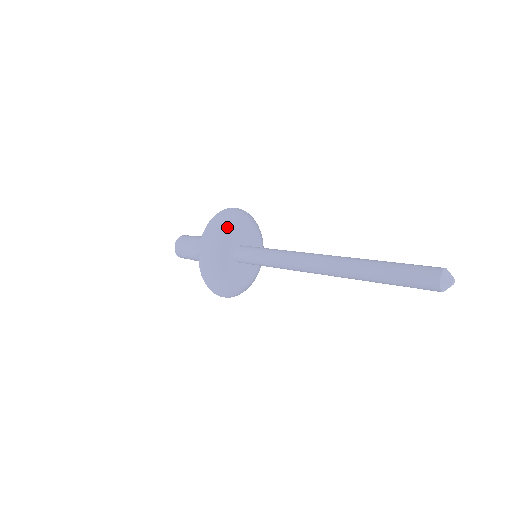
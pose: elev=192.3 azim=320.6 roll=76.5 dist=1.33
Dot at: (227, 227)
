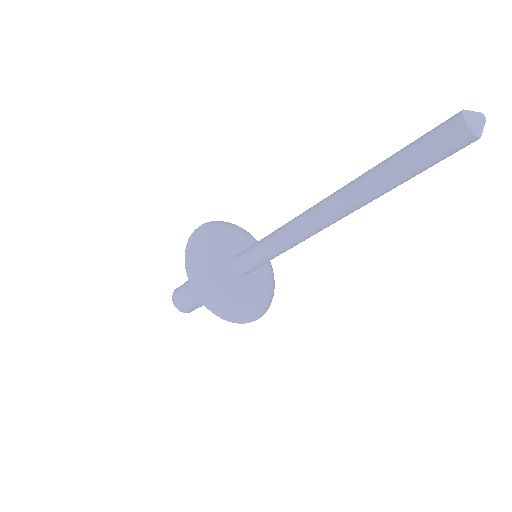
Dot at: (214, 234)
